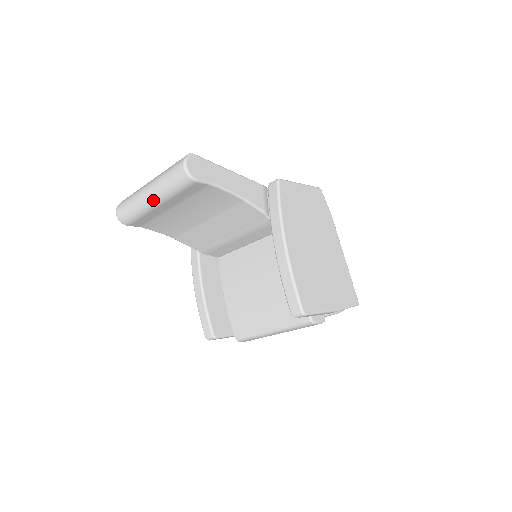
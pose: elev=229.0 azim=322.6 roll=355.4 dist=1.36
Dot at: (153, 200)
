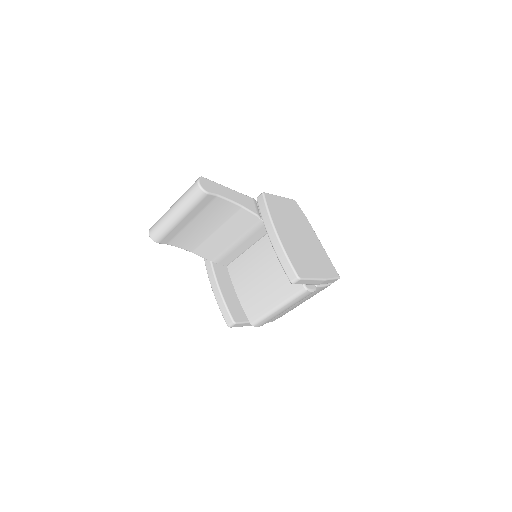
Dot at: (177, 216)
